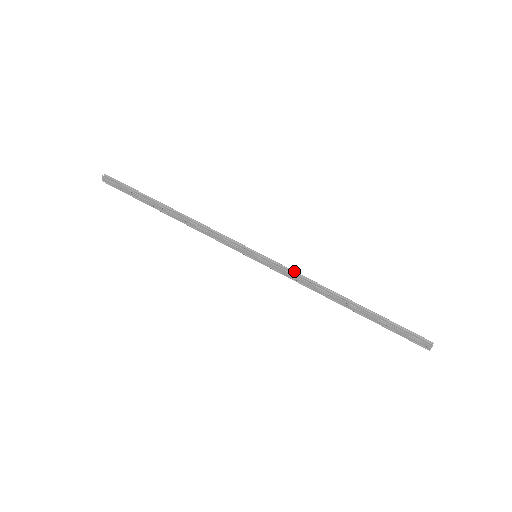
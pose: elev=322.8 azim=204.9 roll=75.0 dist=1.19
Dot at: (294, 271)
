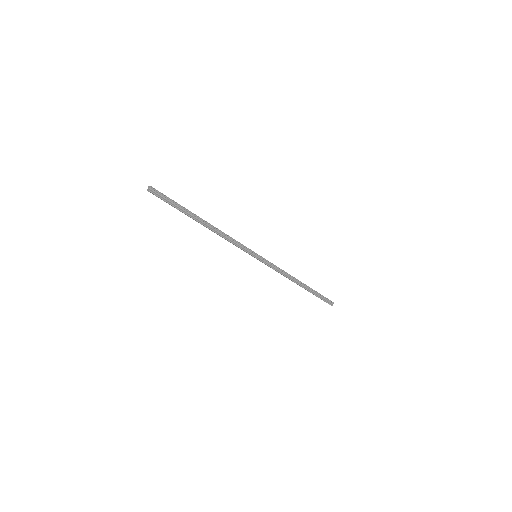
Dot at: (277, 267)
